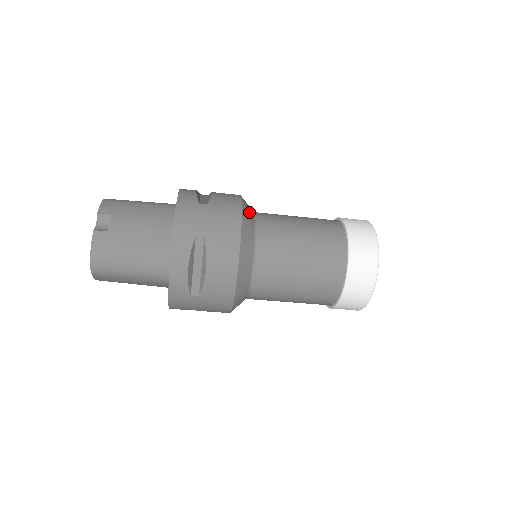
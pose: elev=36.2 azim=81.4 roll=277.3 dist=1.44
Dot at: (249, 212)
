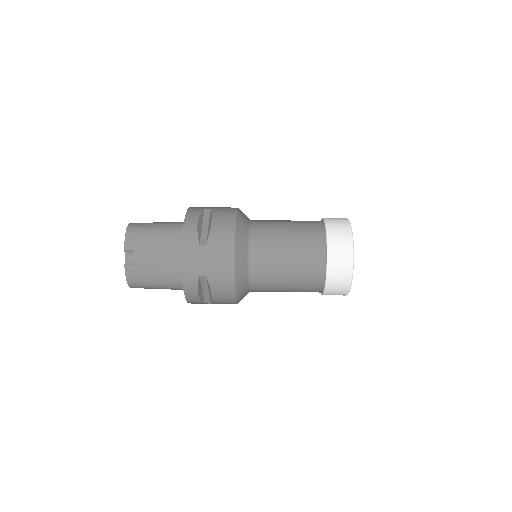
Dot at: (242, 242)
